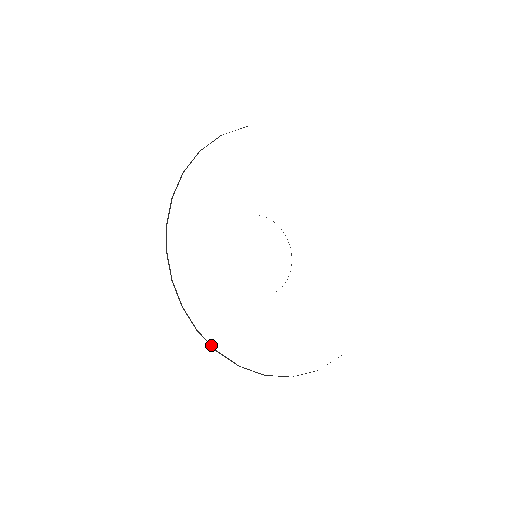
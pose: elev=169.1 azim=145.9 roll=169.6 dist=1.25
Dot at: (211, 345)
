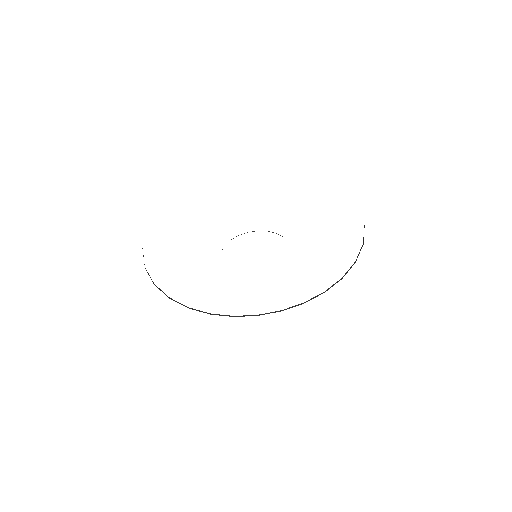
Dot at: (275, 312)
